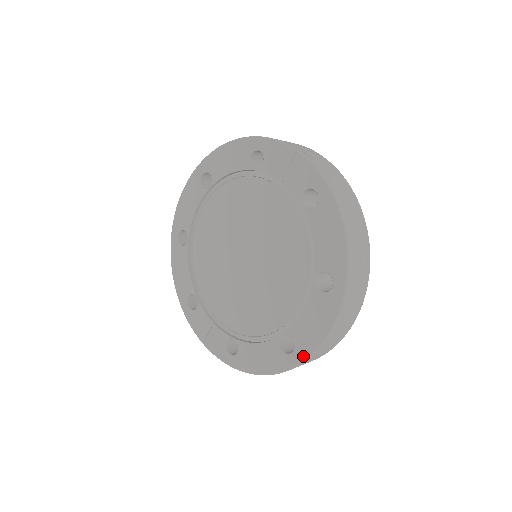
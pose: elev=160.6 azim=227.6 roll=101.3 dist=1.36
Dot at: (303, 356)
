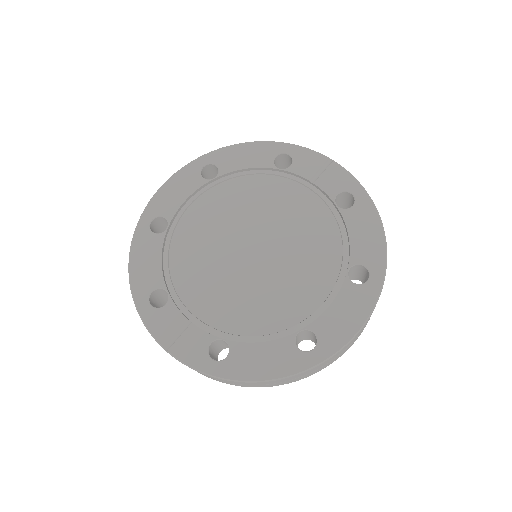
Dot at: (328, 352)
